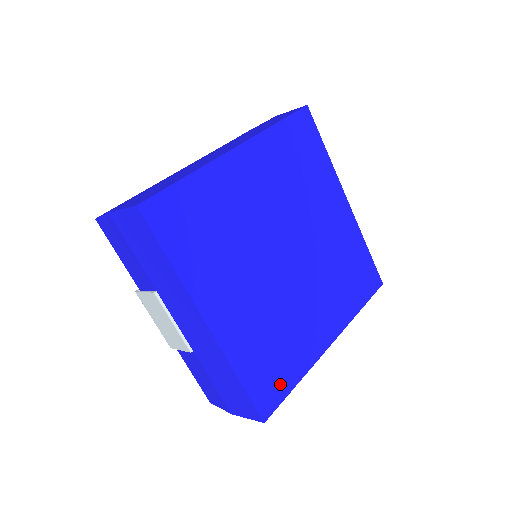
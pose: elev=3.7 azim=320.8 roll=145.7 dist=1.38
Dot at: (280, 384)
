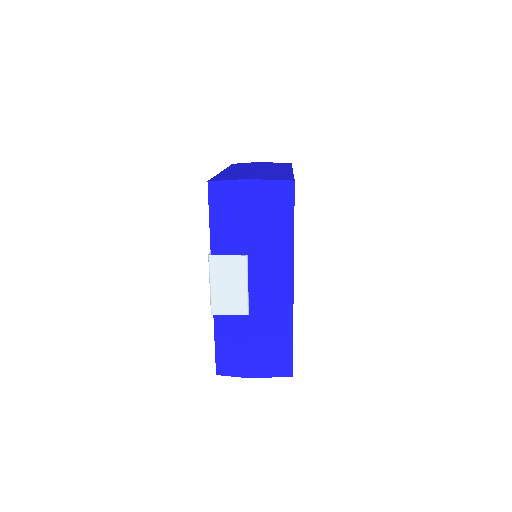
Dot at: occluded
